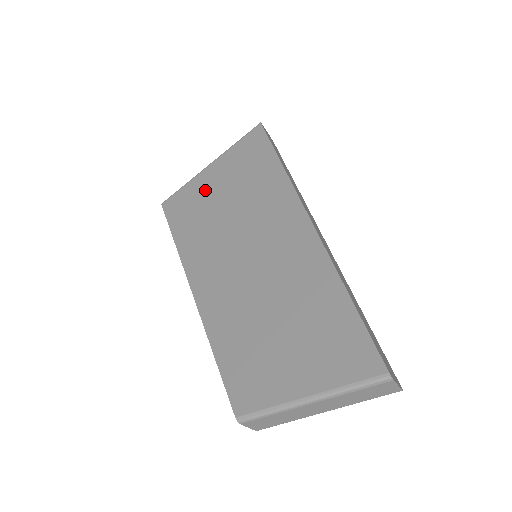
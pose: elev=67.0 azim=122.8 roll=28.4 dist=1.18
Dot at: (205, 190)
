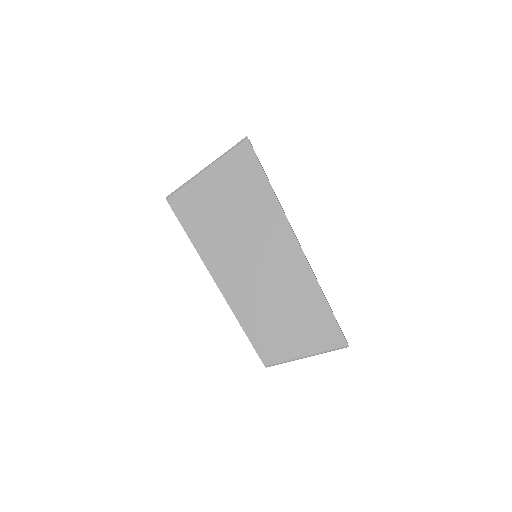
Dot at: (207, 196)
